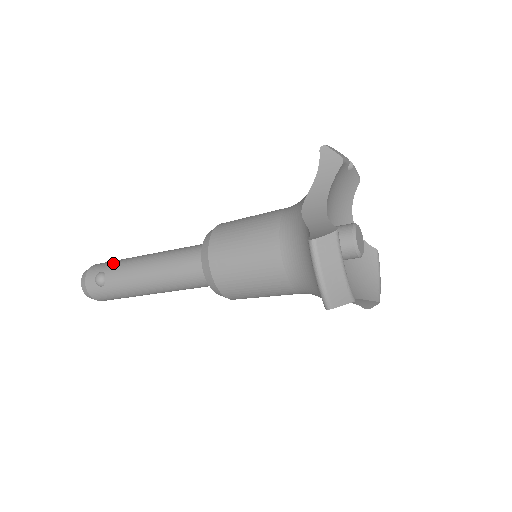
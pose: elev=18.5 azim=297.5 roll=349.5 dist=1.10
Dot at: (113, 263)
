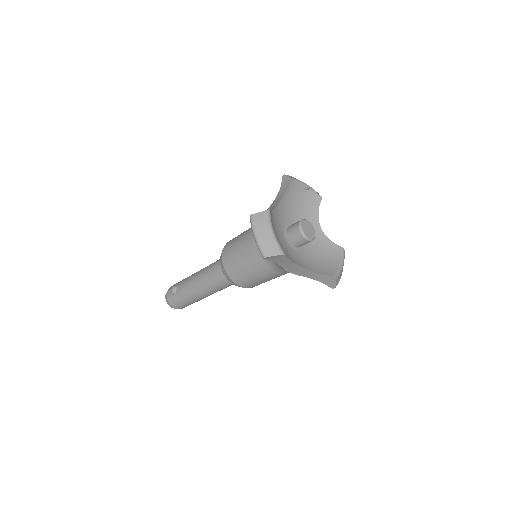
Dot at: (183, 279)
